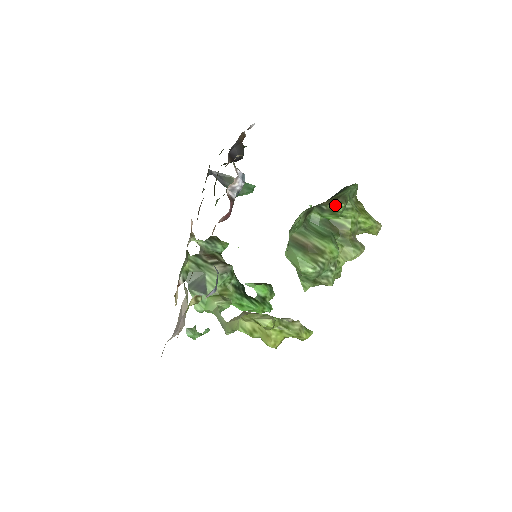
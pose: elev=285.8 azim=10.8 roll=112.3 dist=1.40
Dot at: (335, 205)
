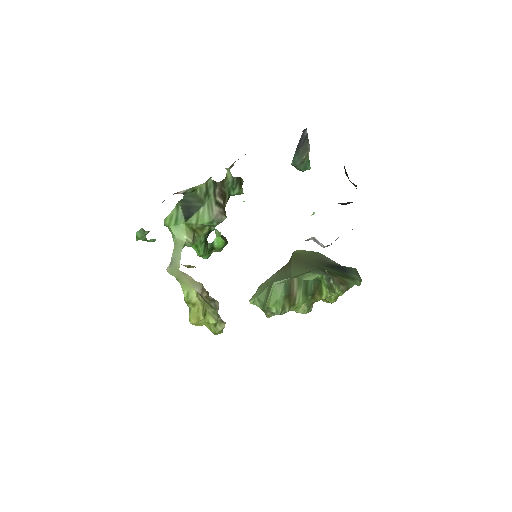
Dot at: (338, 290)
